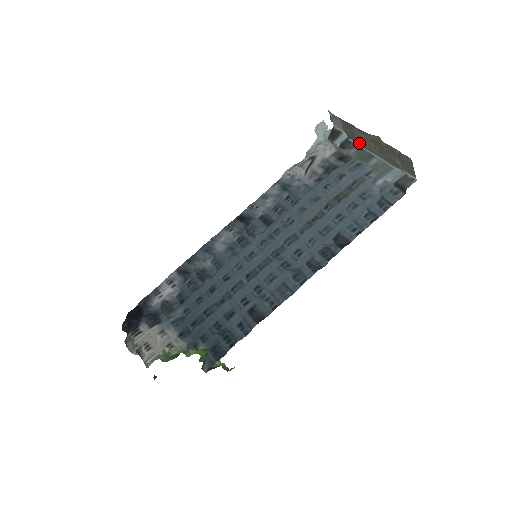
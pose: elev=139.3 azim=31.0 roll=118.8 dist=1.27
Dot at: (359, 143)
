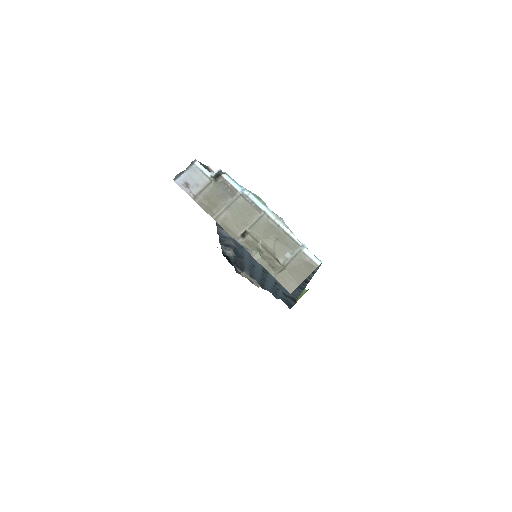
Dot at: (237, 197)
